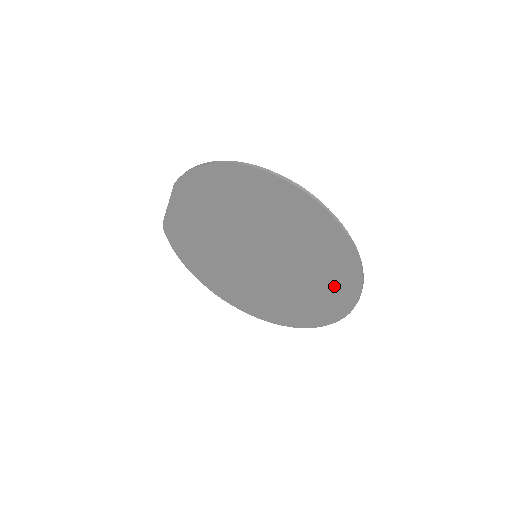
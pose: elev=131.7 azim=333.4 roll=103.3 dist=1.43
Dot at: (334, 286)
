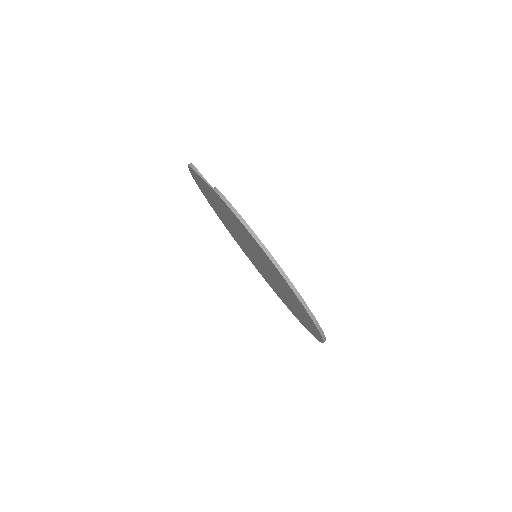
Dot at: (297, 315)
